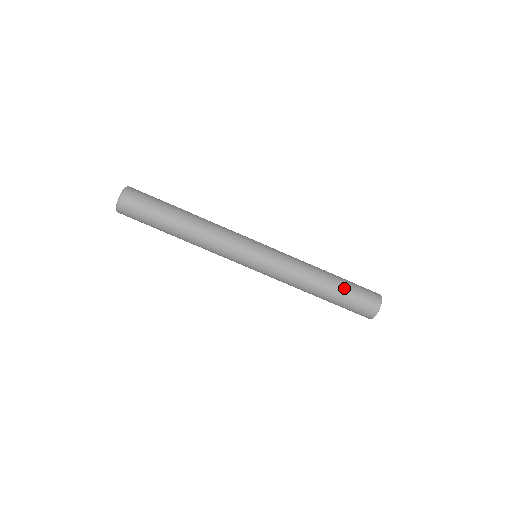
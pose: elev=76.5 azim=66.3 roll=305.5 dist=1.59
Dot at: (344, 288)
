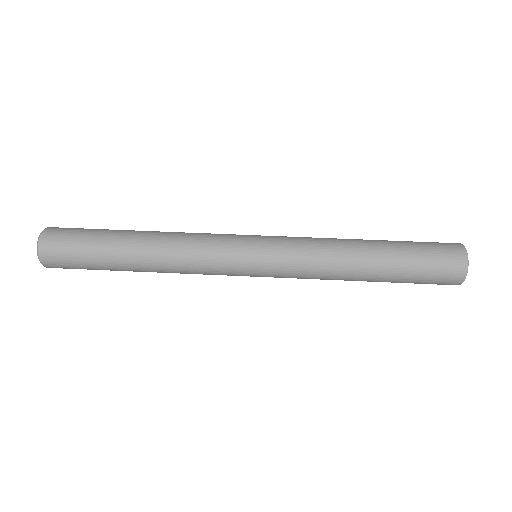
Dot at: (397, 241)
